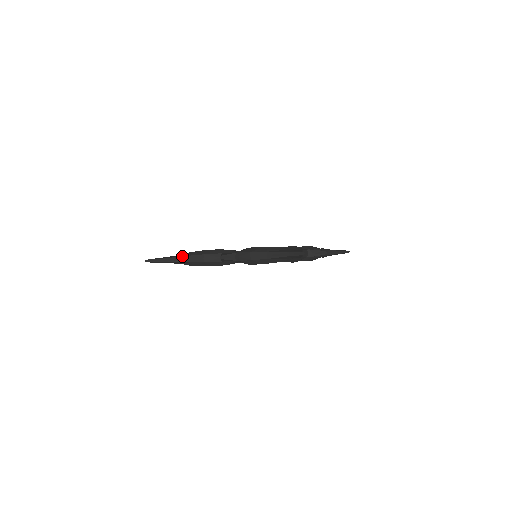
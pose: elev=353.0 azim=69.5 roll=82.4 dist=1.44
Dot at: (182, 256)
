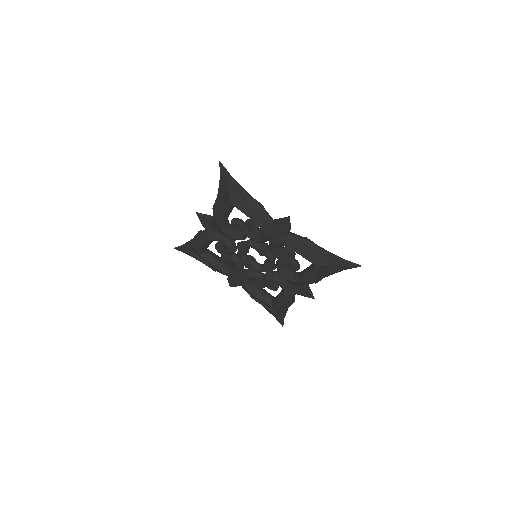
Dot at: occluded
